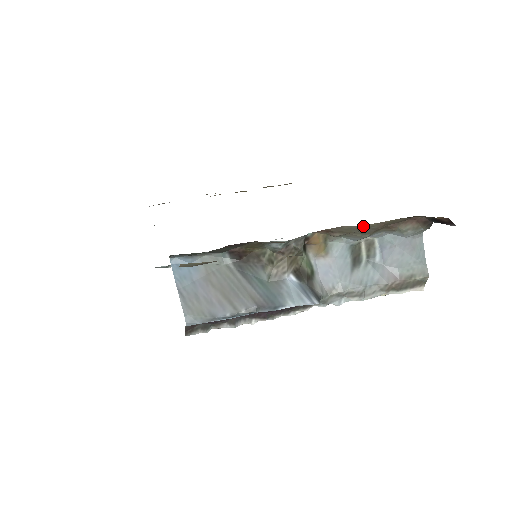
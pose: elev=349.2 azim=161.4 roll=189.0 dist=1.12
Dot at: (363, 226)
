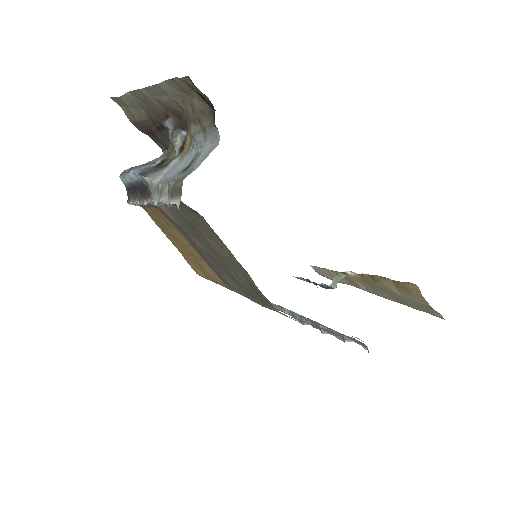
Dot at: (186, 111)
